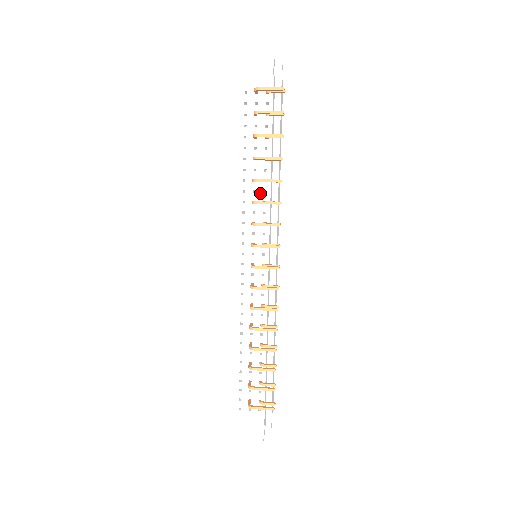
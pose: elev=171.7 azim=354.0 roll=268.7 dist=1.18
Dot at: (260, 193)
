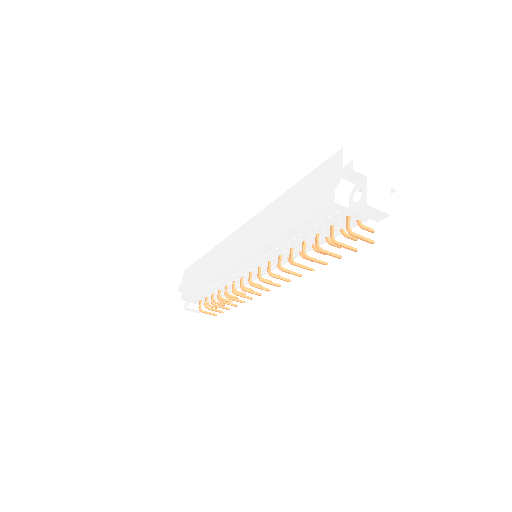
Dot at: occluded
